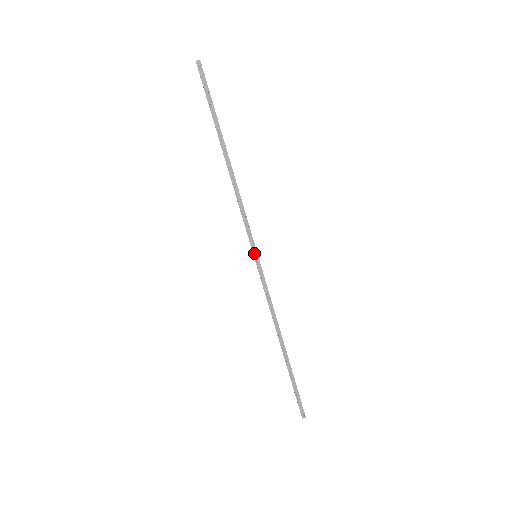
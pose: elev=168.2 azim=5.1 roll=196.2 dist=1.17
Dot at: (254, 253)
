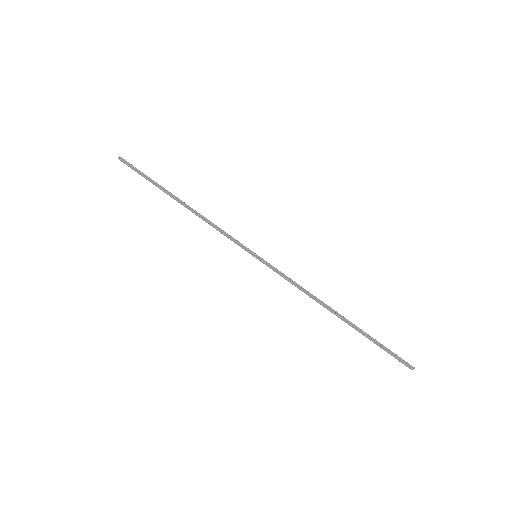
Dot at: (253, 255)
